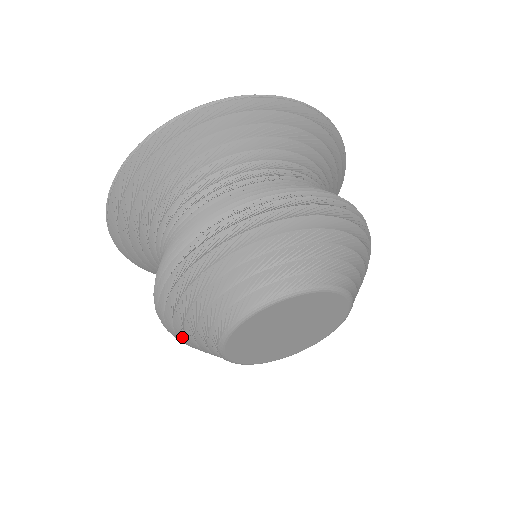
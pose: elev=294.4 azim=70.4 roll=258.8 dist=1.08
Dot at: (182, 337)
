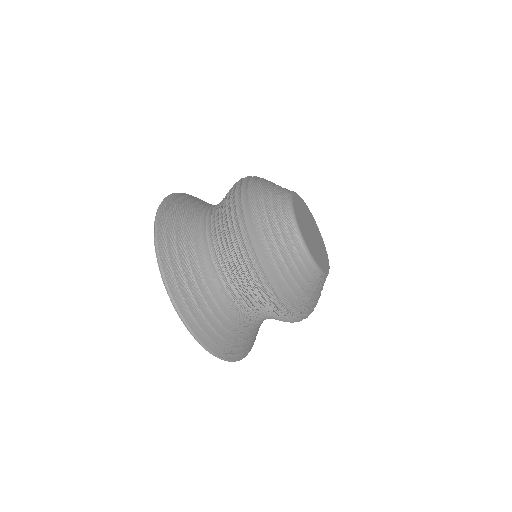
Dot at: (276, 256)
